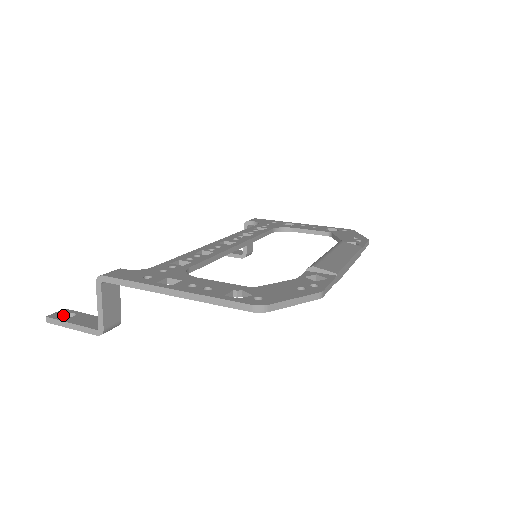
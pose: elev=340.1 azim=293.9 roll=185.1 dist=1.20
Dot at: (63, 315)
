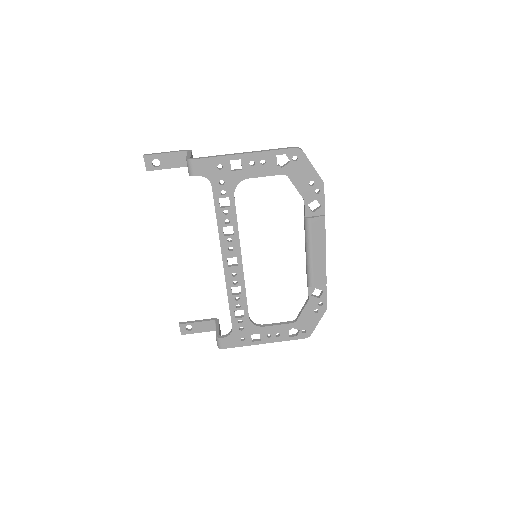
Dot at: (186, 329)
